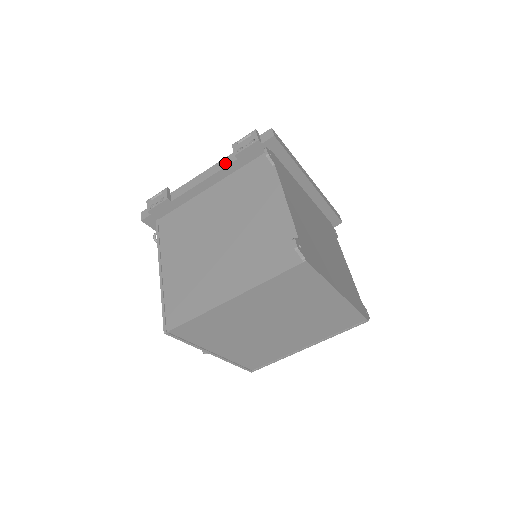
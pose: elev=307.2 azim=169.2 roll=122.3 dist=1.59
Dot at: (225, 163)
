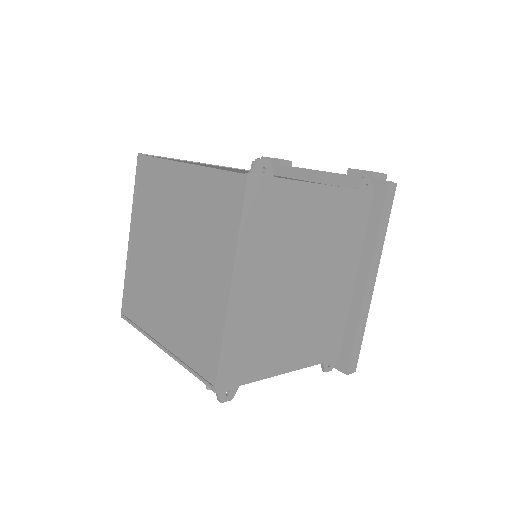
Dot at: (337, 173)
